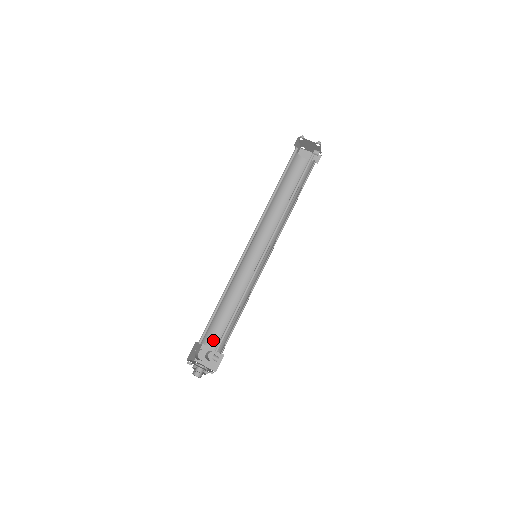
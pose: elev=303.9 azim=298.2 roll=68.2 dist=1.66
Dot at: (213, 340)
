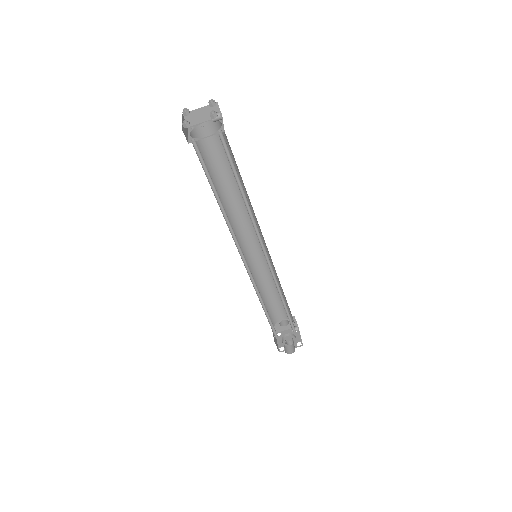
Dot at: (277, 317)
